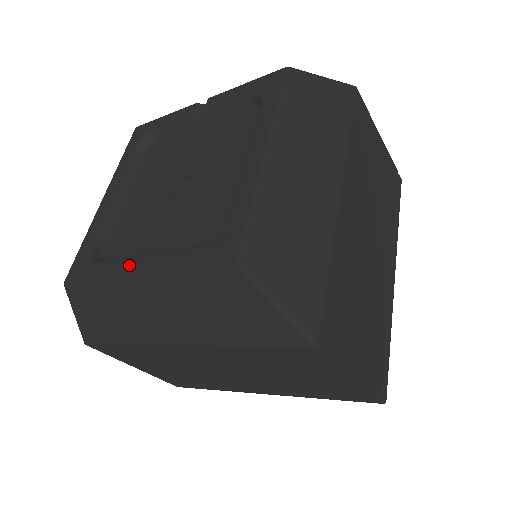
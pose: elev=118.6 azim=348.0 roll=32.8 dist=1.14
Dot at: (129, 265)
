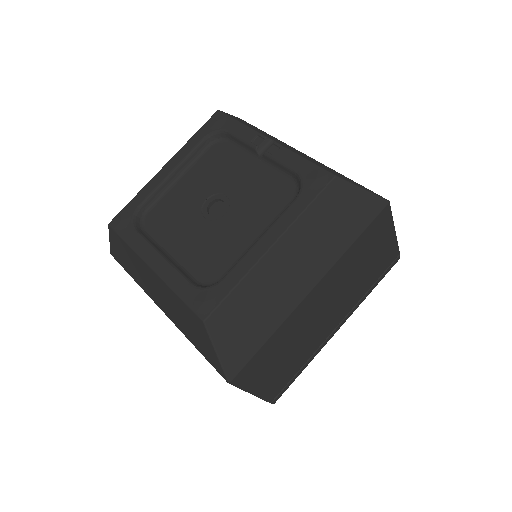
Dot at: (150, 254)
